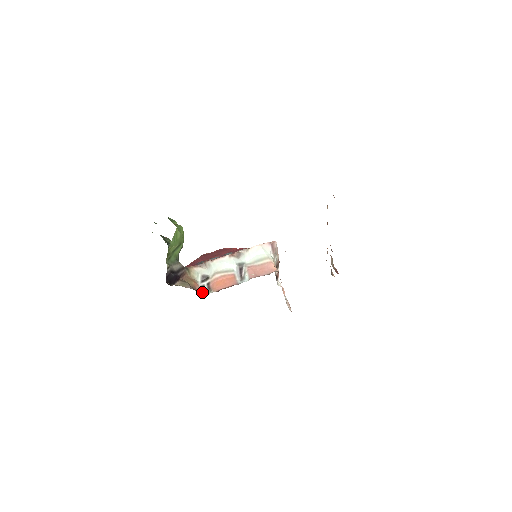
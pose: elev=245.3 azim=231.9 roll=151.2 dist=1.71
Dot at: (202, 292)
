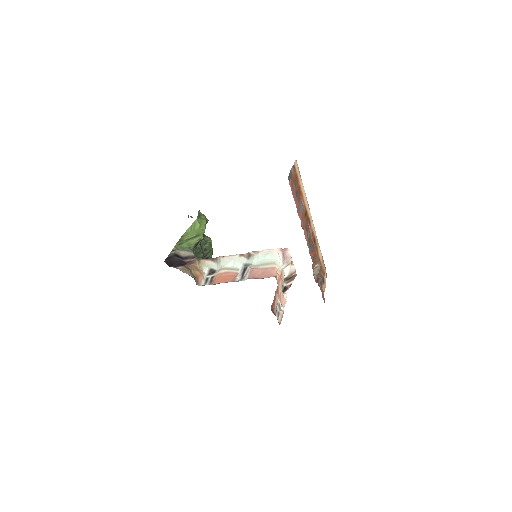
Dot at: (203, 283)
